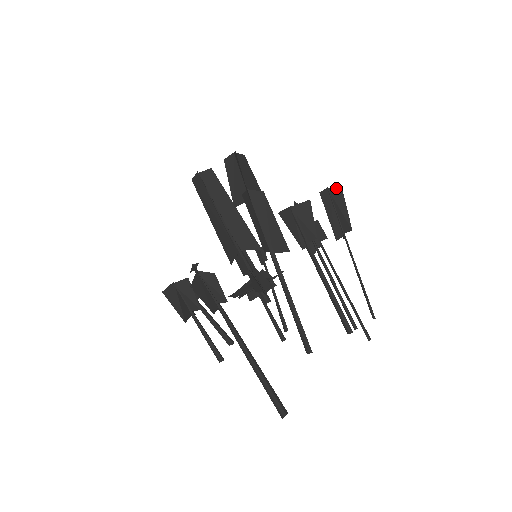
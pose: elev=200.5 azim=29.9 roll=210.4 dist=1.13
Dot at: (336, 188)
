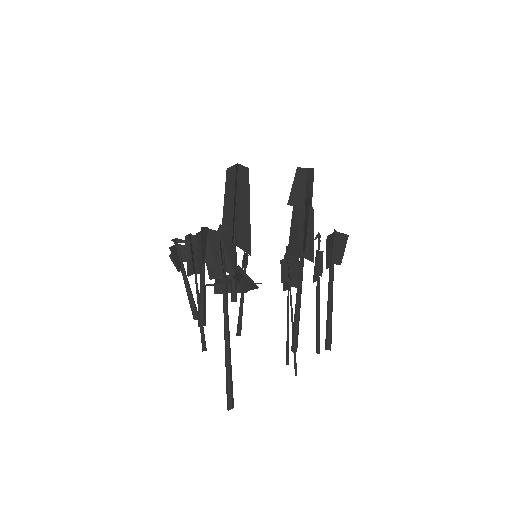
Dot at: occluded
